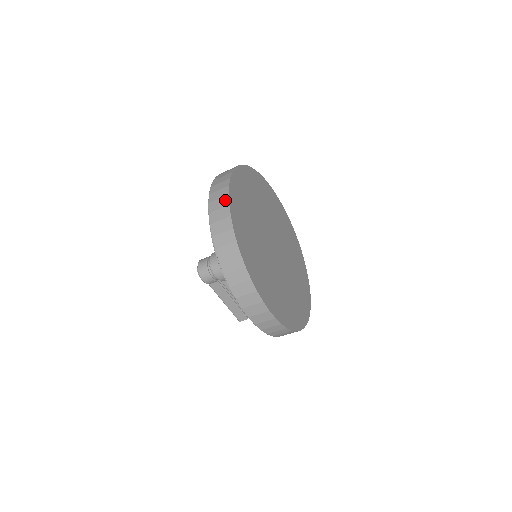
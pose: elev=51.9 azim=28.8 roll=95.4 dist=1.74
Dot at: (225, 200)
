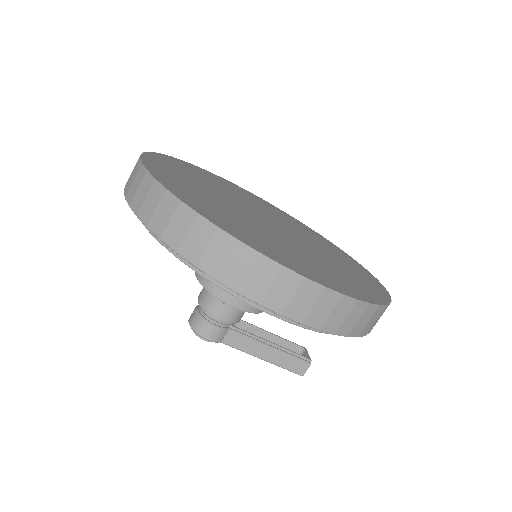
Dot at: (140, 172)
